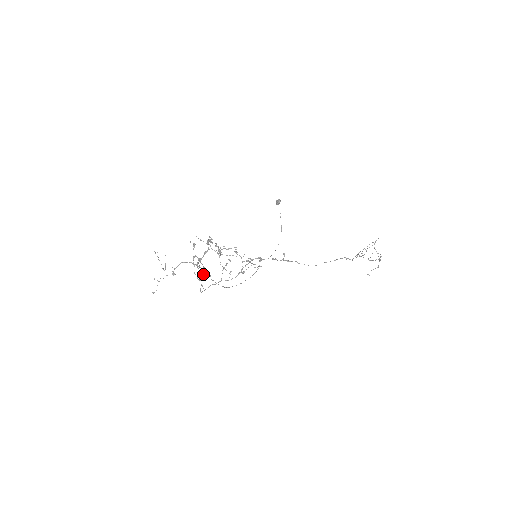
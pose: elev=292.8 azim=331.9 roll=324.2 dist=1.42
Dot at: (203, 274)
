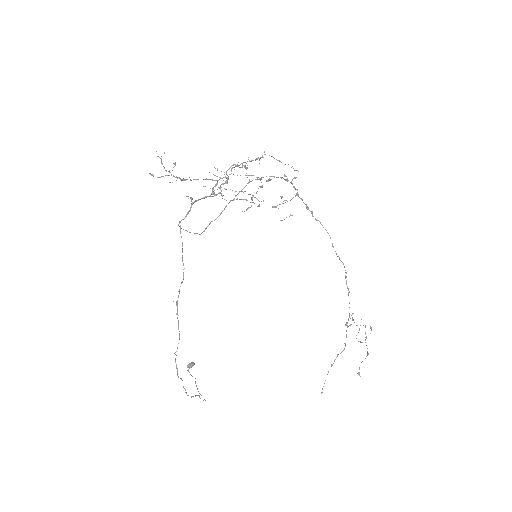
Dot at: (243, 165)
